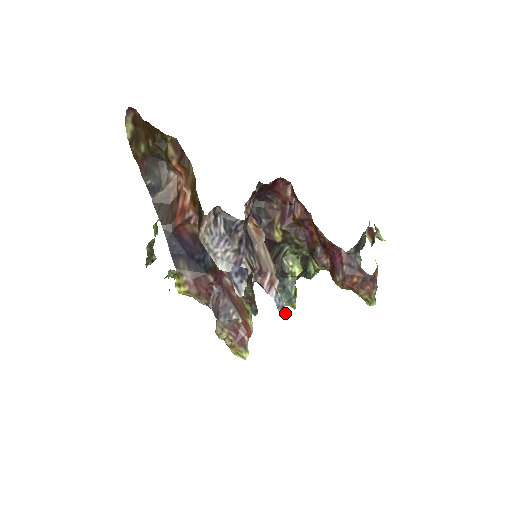
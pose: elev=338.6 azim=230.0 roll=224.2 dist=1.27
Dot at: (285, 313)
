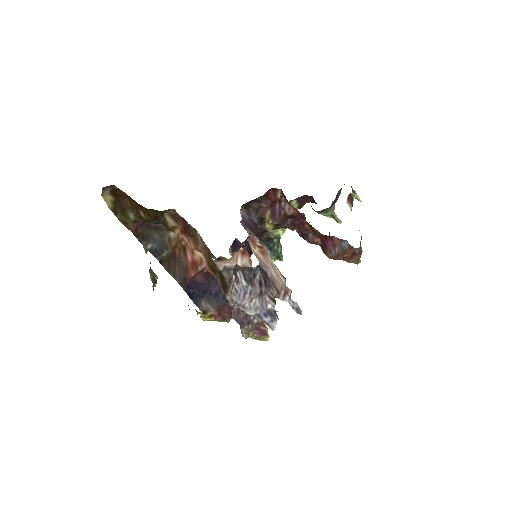
Dot at: (300, 313)
